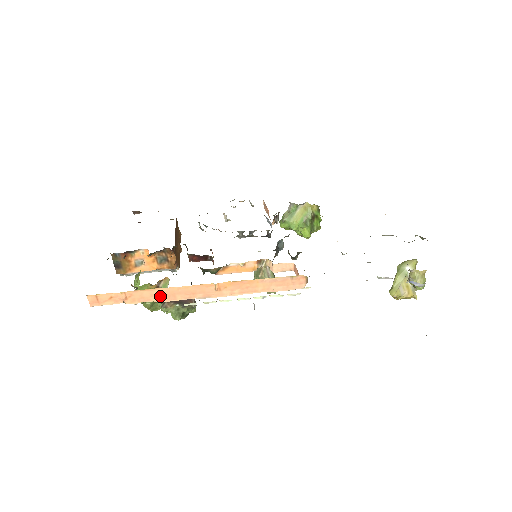
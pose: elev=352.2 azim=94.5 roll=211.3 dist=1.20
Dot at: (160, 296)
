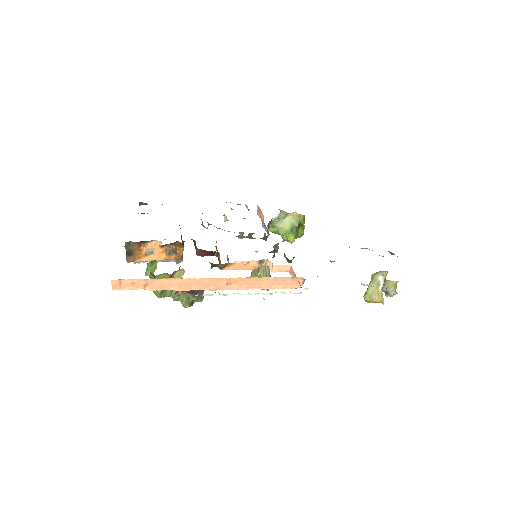
Dot at: (177, 285)
